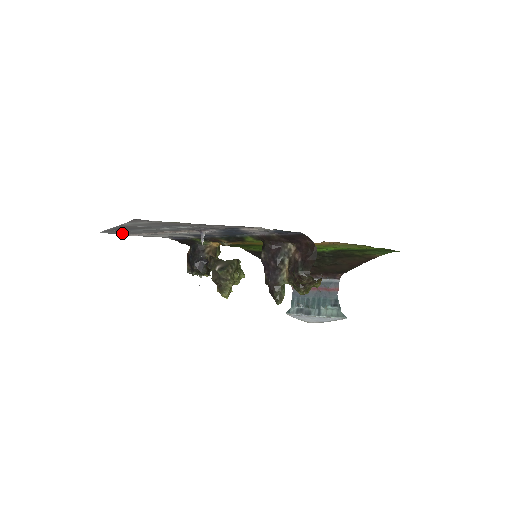
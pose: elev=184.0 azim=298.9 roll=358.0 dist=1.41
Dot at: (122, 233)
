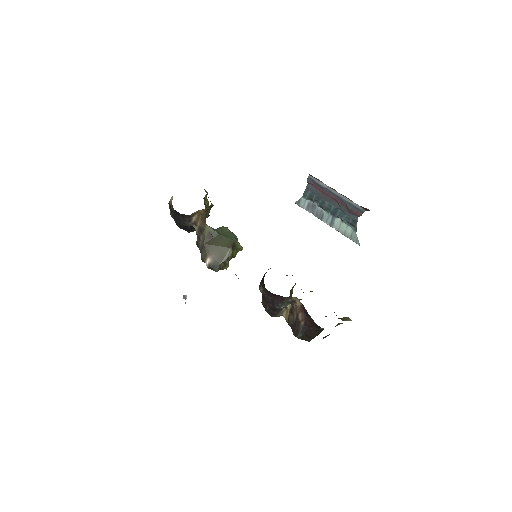
Dot at: occluded
